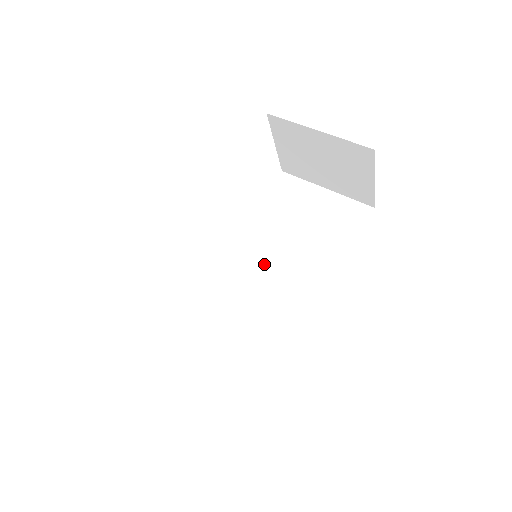
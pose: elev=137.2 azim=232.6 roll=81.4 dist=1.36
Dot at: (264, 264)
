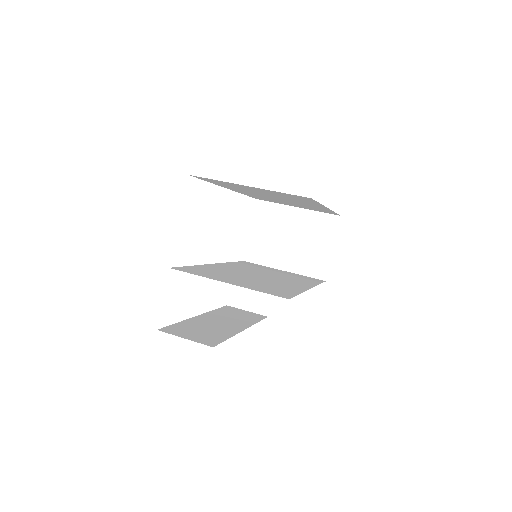
Dot at: (255, 274)
